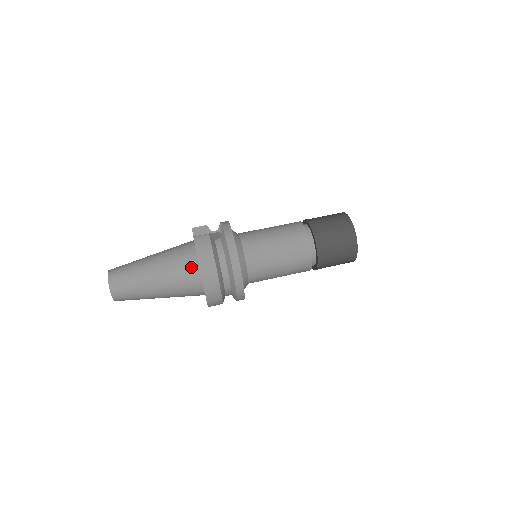
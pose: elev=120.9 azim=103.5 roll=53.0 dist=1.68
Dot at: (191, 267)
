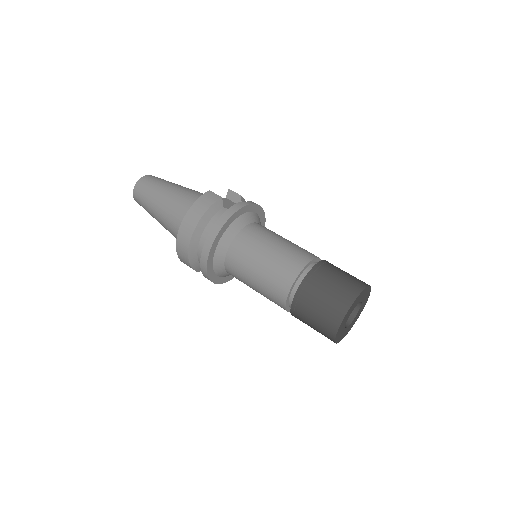
Dot at: occluded
